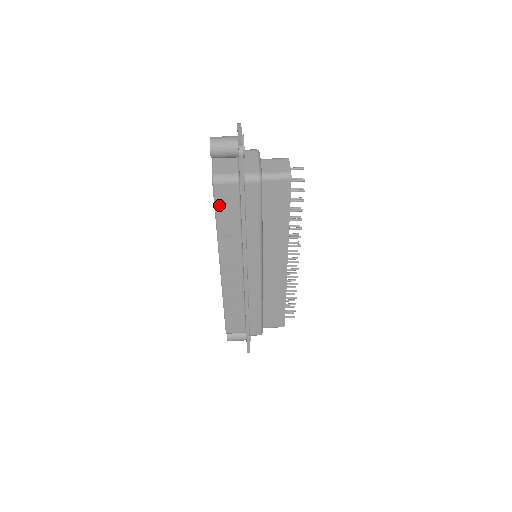
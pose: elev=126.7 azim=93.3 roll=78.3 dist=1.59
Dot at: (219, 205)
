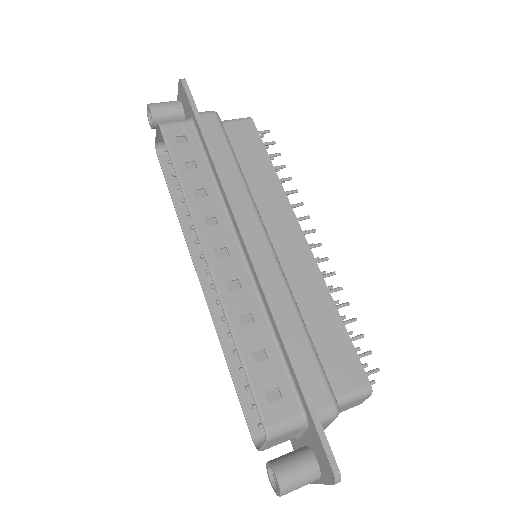
Dot at: (175, 151)
